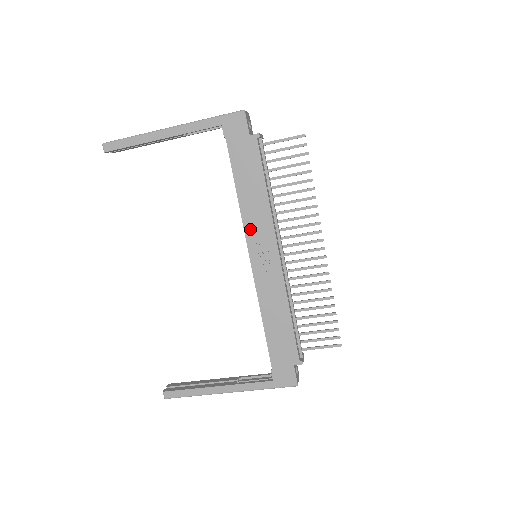
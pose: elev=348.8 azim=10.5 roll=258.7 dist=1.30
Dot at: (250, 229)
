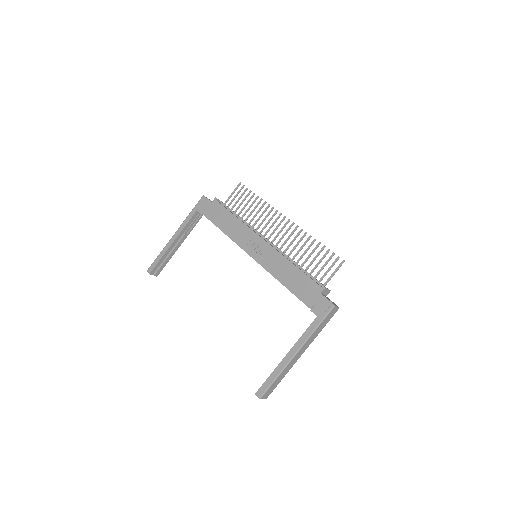
Dot at: (240, 242)
